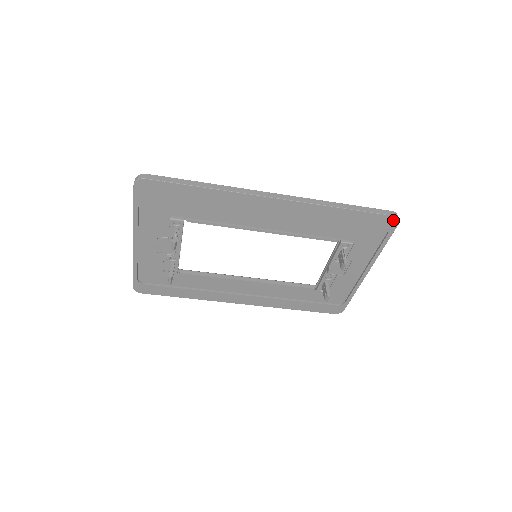
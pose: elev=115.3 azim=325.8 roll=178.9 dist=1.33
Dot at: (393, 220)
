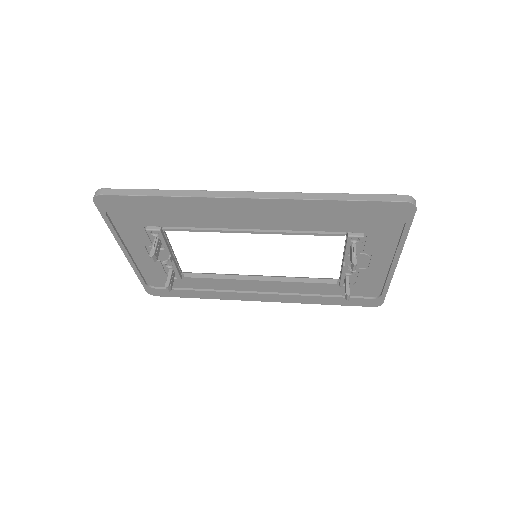
Dot at: (407, 206)
